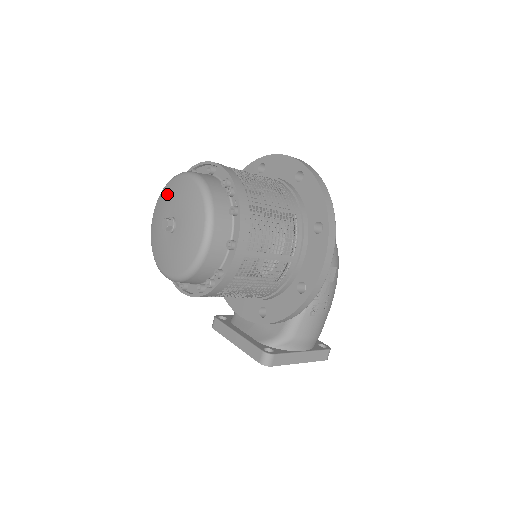
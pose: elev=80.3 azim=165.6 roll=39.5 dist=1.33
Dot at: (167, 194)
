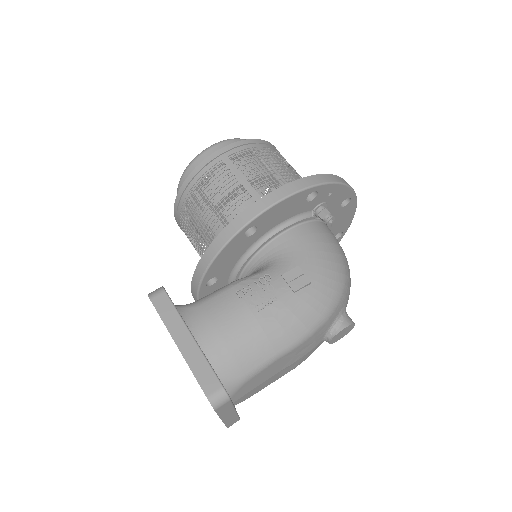
Dot at: occluded
